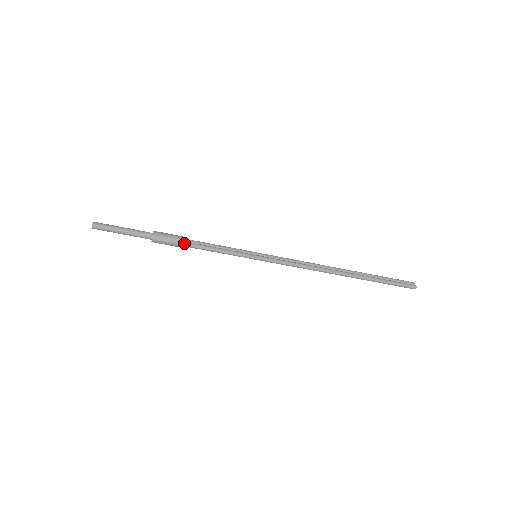
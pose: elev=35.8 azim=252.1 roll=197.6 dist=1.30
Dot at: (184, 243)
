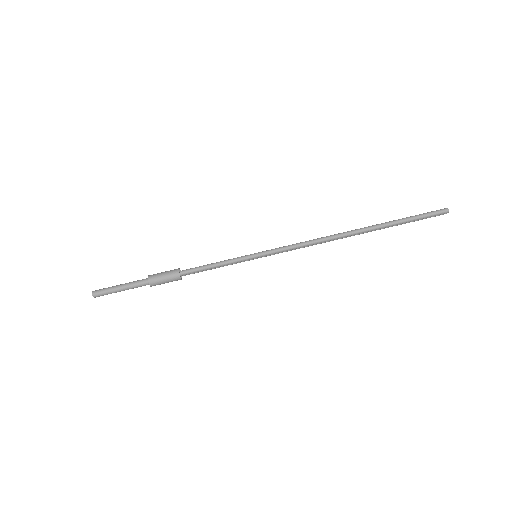
Dot at: (179, 271)
